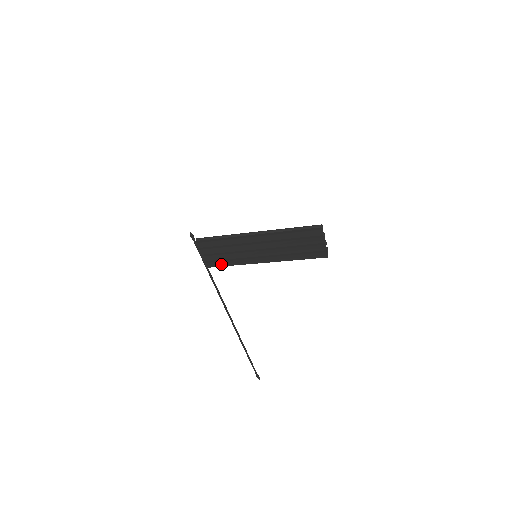
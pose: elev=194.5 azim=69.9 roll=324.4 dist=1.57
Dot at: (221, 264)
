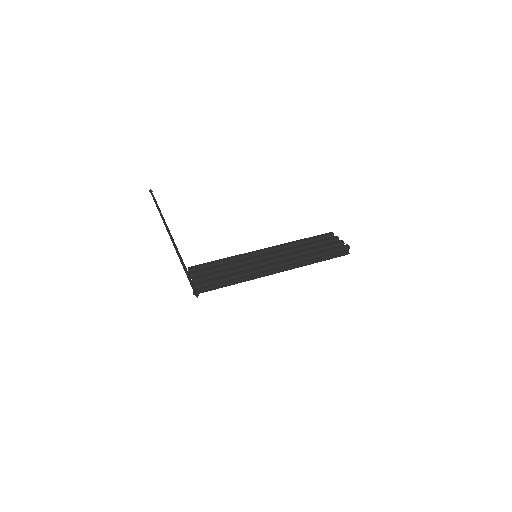
Dot at: occluded
